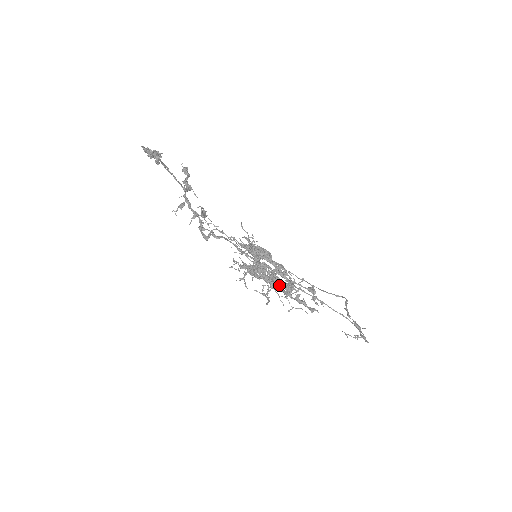
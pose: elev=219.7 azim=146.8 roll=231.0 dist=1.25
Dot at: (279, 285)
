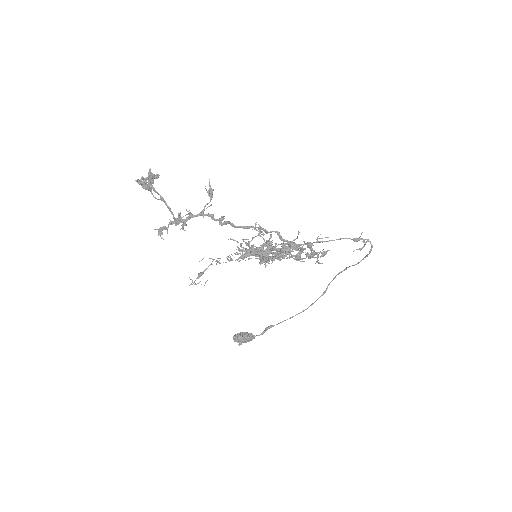
Dot at: (291, 244)
